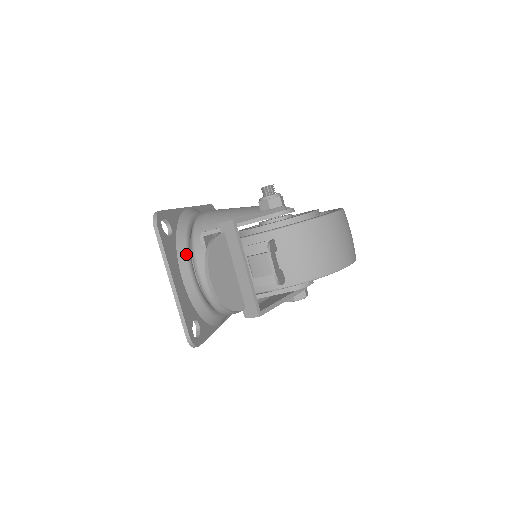
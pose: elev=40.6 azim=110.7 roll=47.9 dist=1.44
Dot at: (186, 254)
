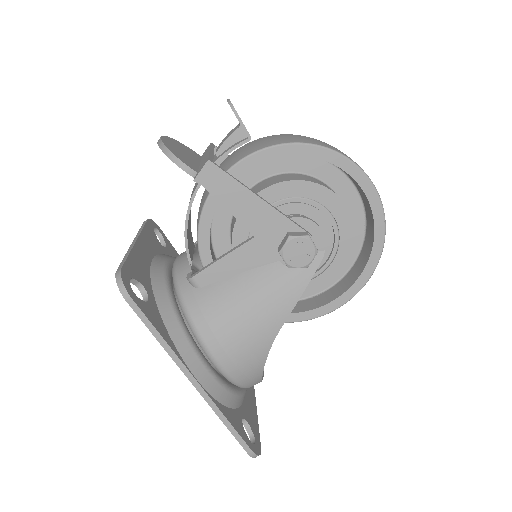
Dot at: (170, 257)
